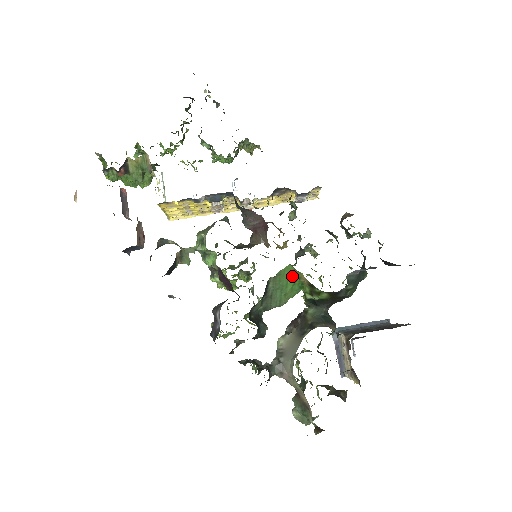
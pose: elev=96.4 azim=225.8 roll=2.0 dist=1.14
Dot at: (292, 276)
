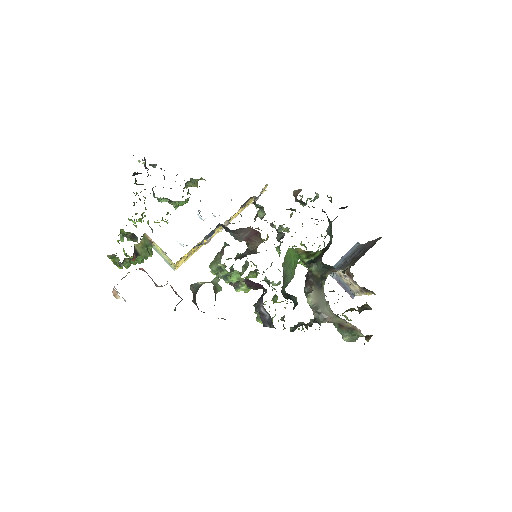
Dot at: (292, 254)
